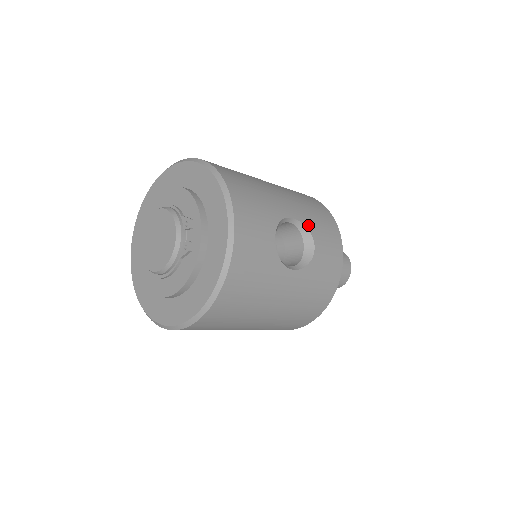
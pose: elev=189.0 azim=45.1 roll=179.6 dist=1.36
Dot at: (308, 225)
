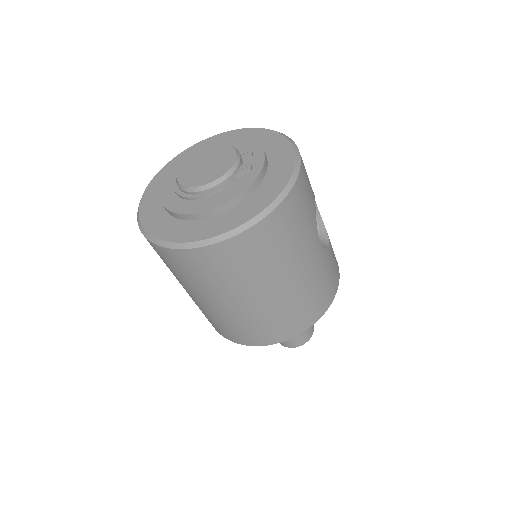
Dot at: (323, 223)
